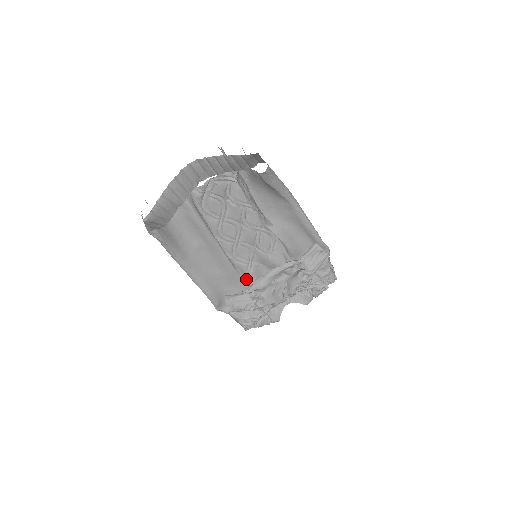
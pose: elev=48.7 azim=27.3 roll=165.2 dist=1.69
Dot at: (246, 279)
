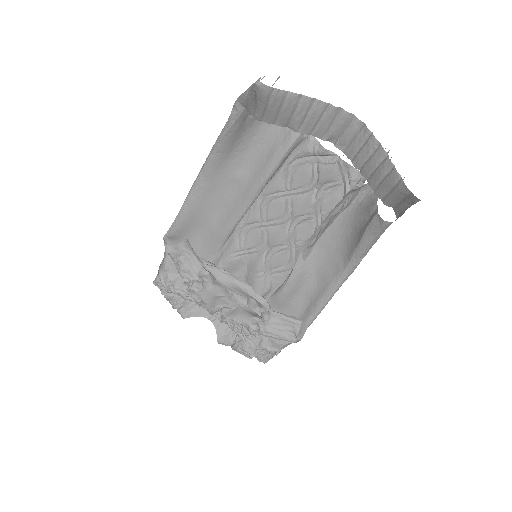
Dot at: (220, 256)
